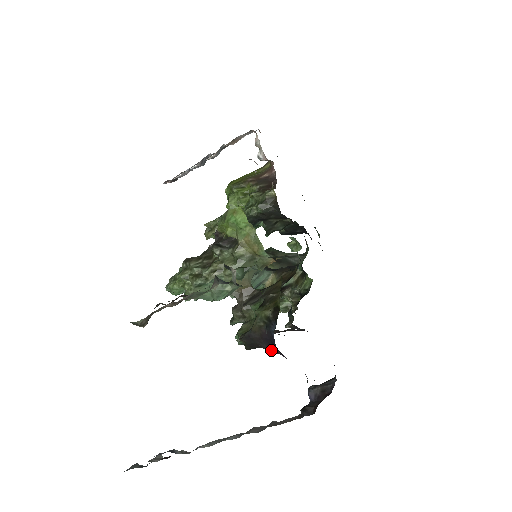
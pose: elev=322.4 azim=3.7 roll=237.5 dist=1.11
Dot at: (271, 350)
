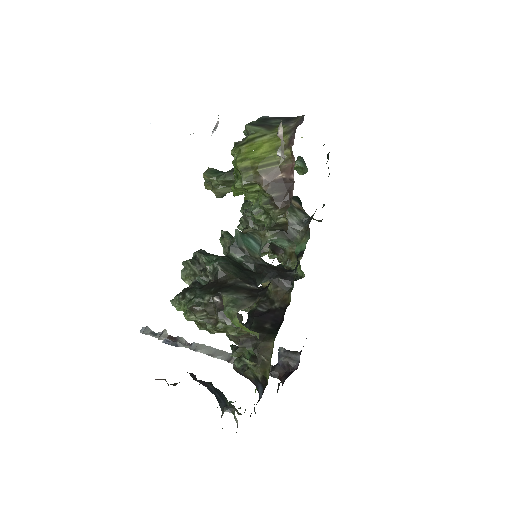
Dot at: occluded
